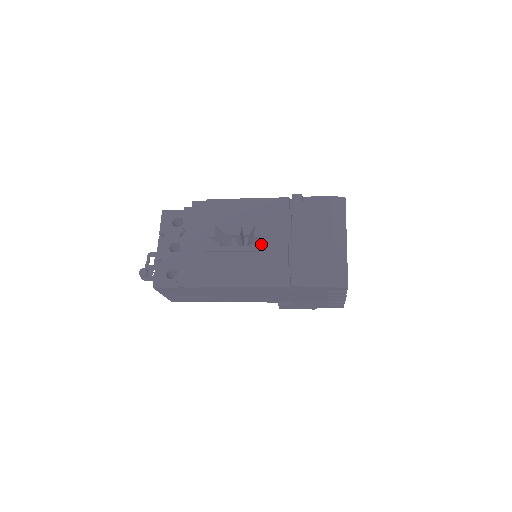
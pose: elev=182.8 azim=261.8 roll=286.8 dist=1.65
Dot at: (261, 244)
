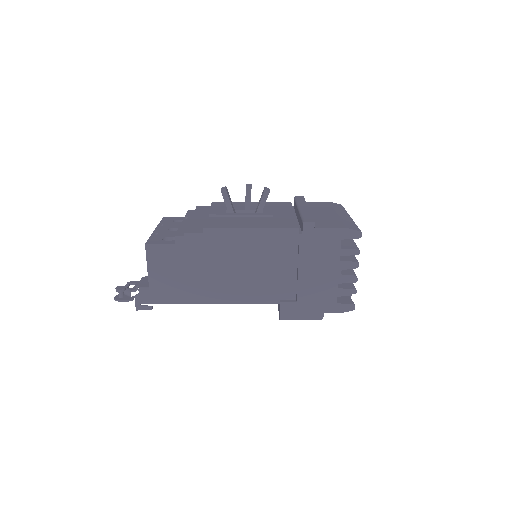
Dot at: (268, 212)
